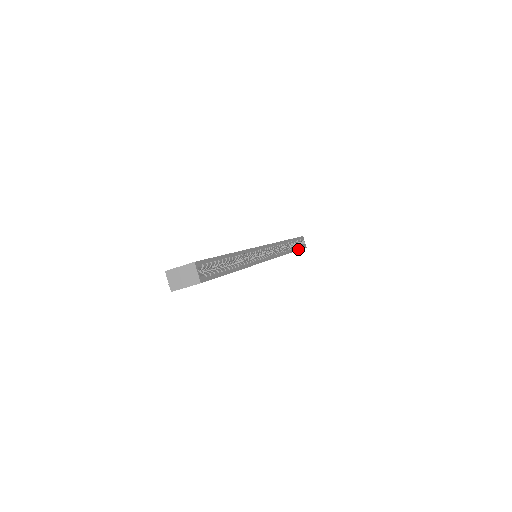
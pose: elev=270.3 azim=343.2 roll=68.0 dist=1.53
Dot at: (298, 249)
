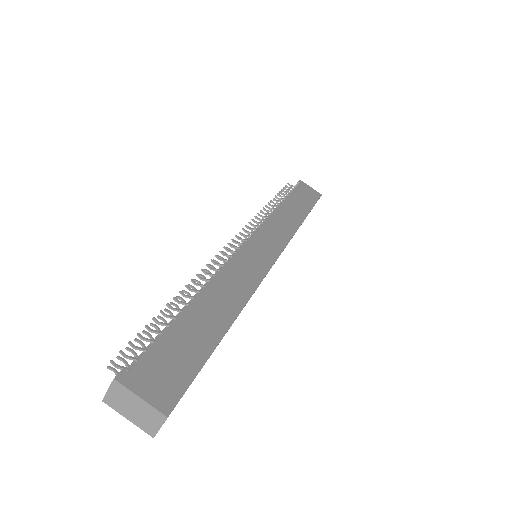
Dot at: occluded
